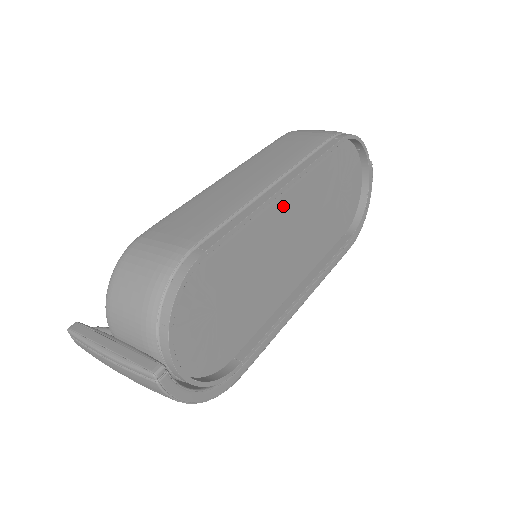
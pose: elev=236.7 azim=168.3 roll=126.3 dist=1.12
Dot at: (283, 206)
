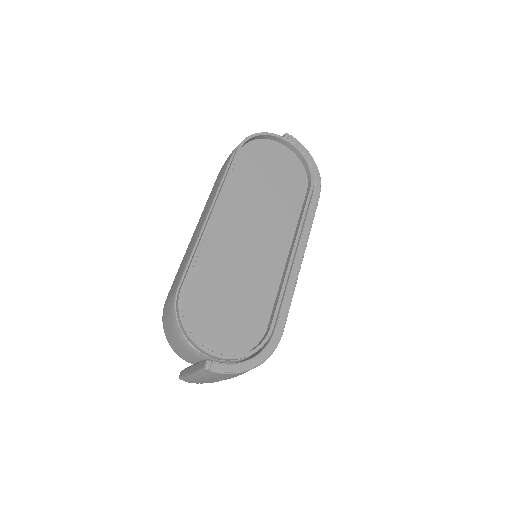
Dot at: (227, 220)
